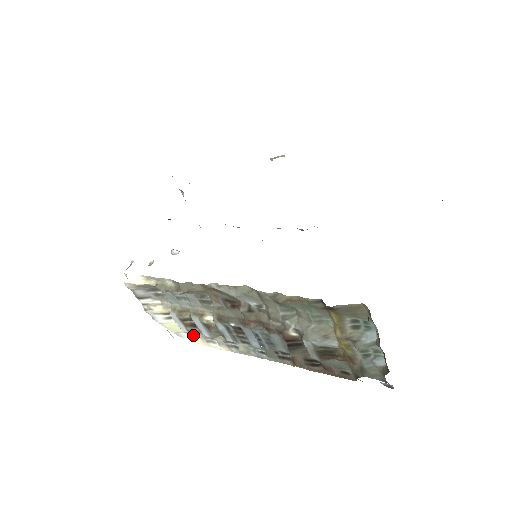
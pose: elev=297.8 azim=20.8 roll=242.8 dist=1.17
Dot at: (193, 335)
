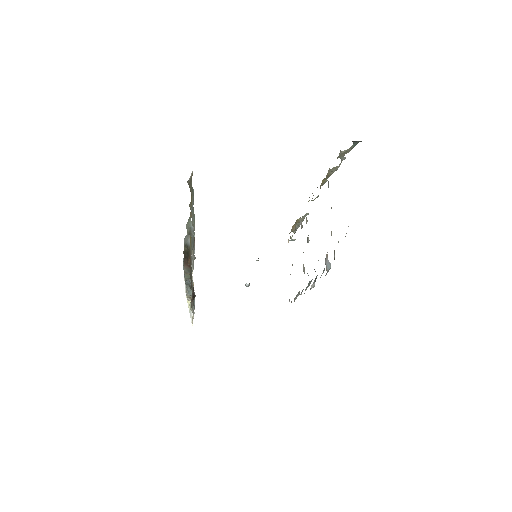
Dot at: occluded
